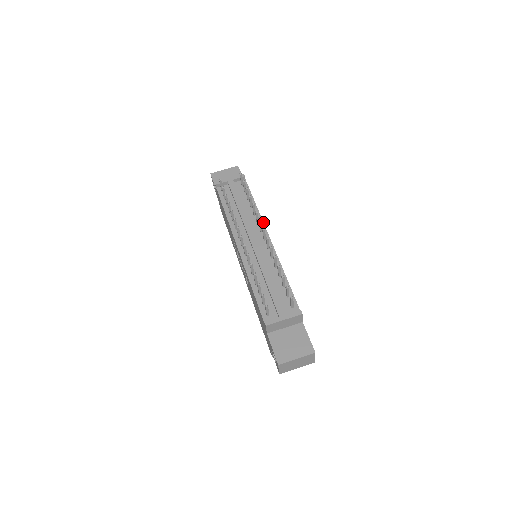
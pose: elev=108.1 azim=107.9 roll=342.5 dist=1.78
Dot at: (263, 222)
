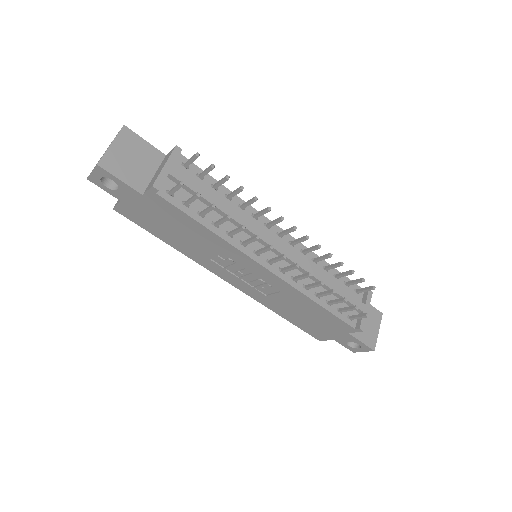
Dot at: occluded
